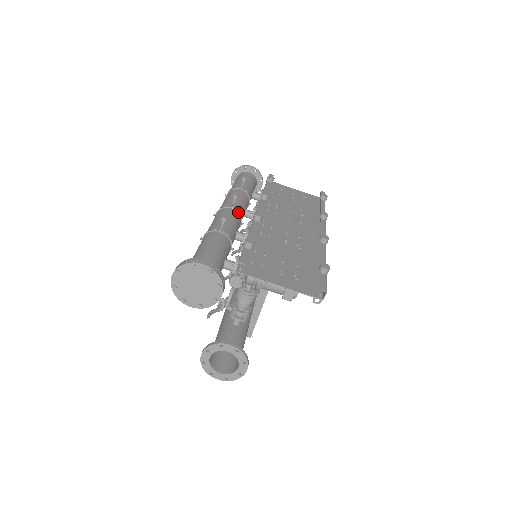
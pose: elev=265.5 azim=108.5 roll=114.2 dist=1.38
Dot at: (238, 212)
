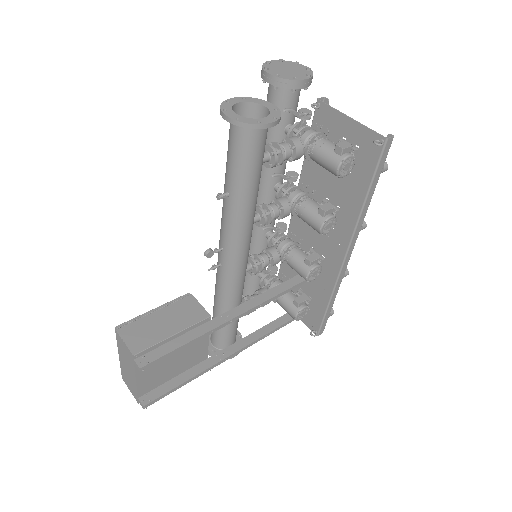
Dot at: occluded
